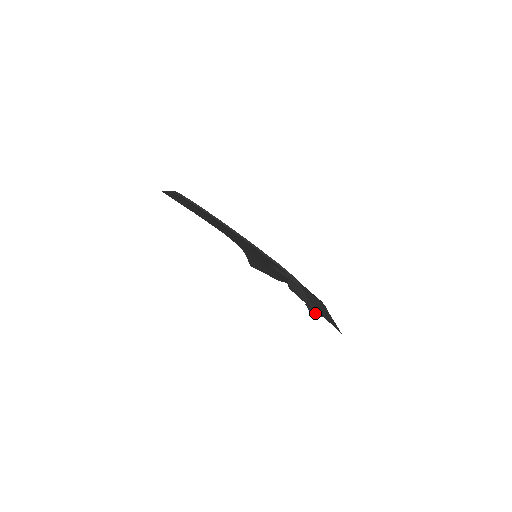
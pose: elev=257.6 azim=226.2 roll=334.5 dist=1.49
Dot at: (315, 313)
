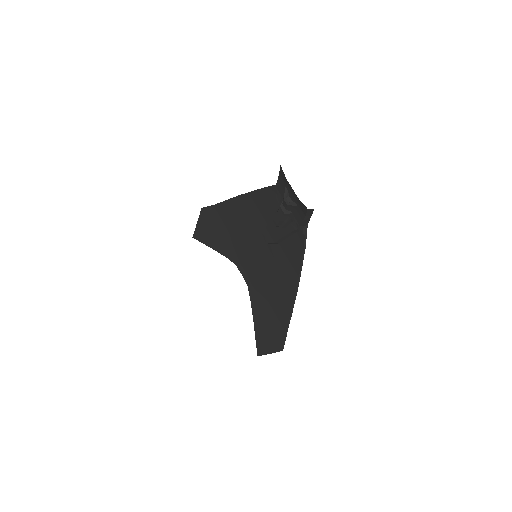
Dot at: (290, 202)
